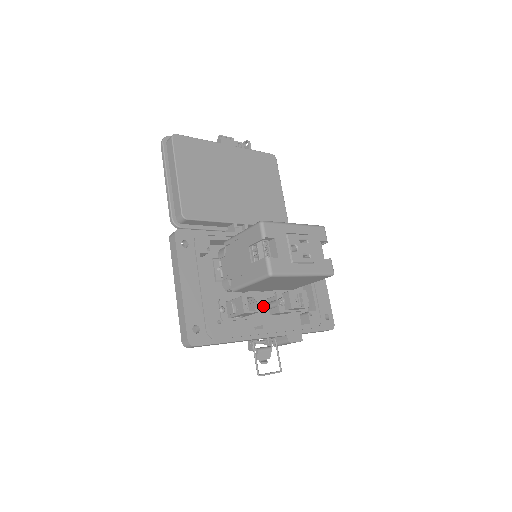
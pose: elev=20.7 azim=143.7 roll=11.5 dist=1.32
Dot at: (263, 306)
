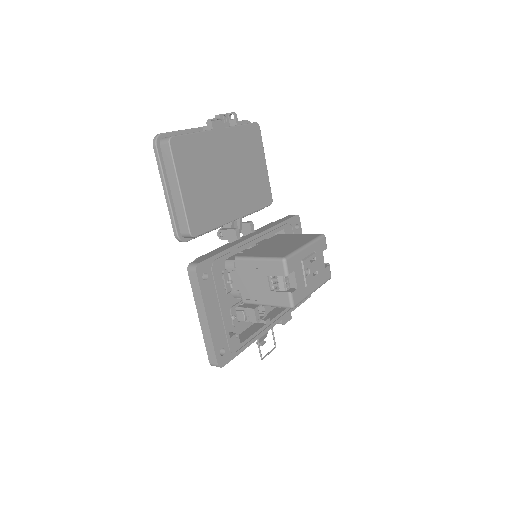
Dot at: occluded
